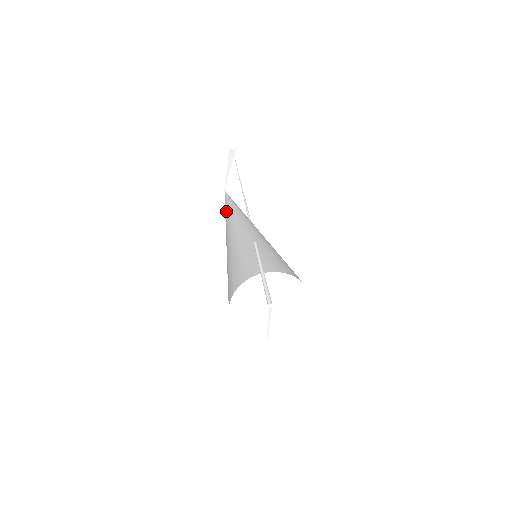
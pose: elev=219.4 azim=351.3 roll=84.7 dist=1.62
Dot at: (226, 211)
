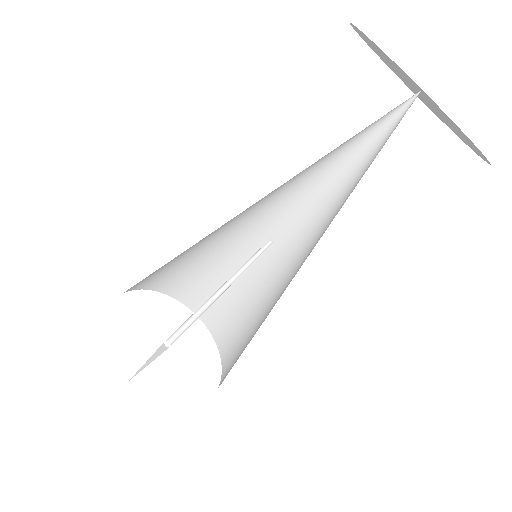
Dot at: (358, 133)
